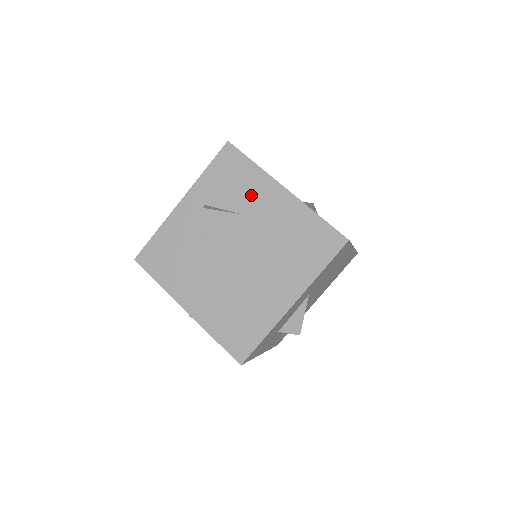
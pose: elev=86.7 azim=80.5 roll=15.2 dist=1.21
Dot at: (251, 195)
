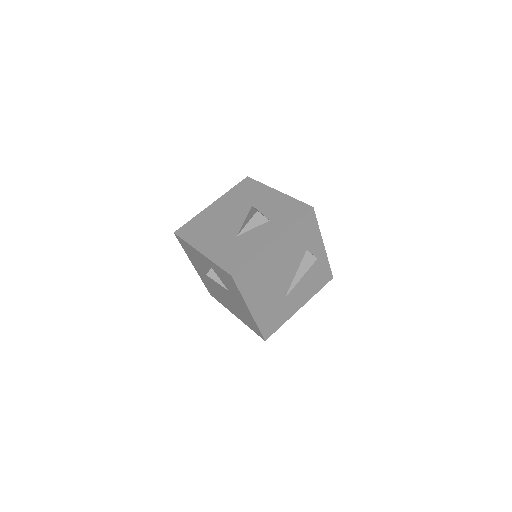
Dot at: (234, 293)
